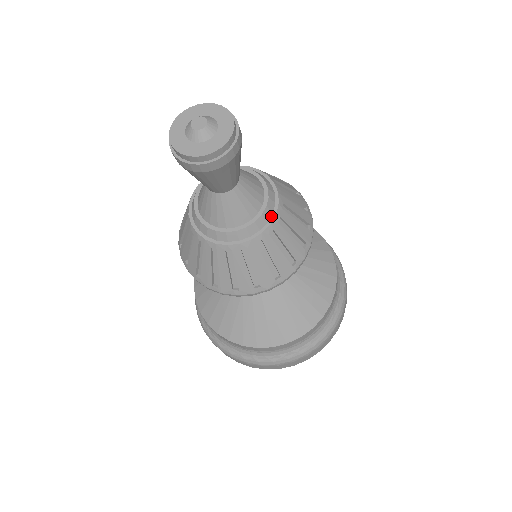
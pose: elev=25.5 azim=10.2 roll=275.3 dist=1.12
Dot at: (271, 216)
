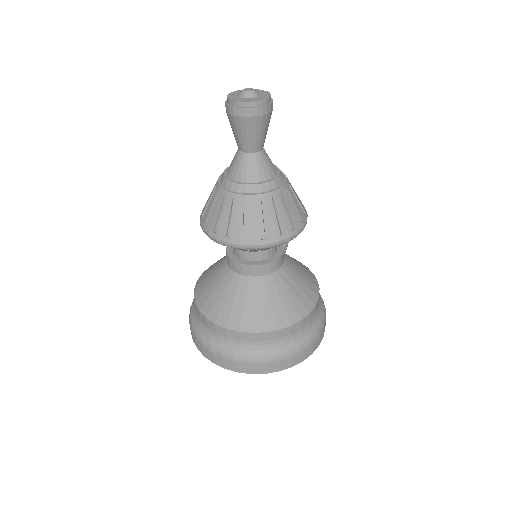
Dot at: (275, 188)
